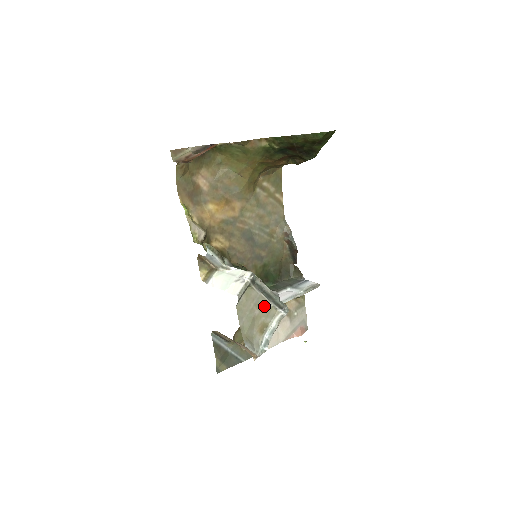
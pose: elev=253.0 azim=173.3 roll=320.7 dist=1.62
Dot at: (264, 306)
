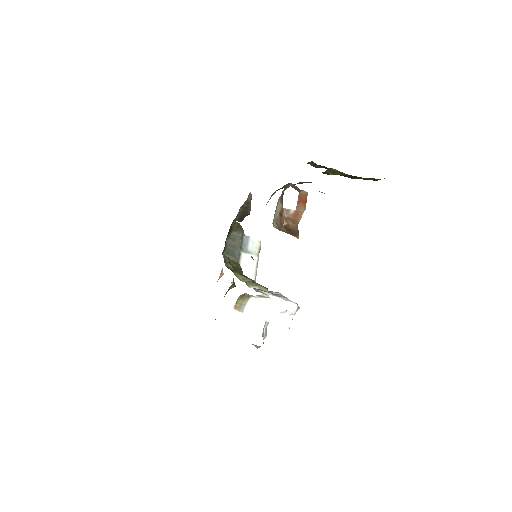
Dot at: occluded
